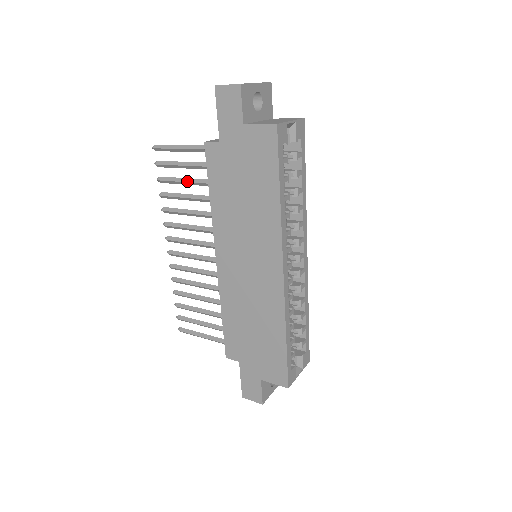
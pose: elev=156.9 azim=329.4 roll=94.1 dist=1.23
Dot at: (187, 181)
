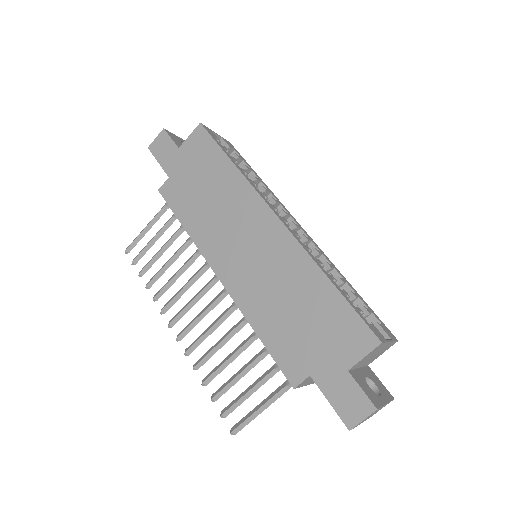
Dot at: (163, 247)
